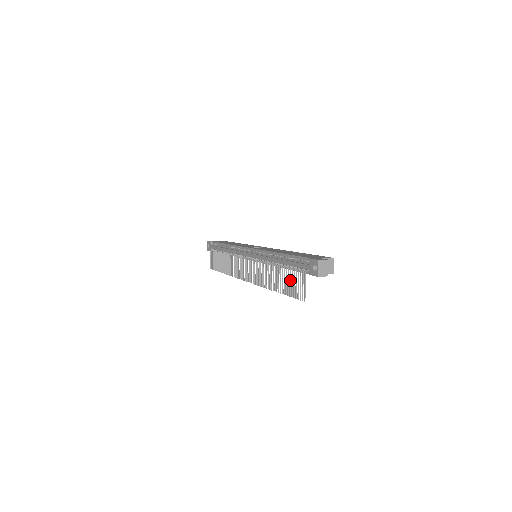
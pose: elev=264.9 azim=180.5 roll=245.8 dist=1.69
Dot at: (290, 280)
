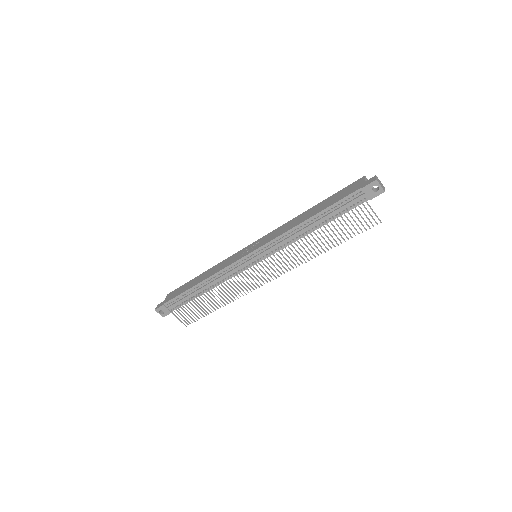
Dot at: (347, 224)
